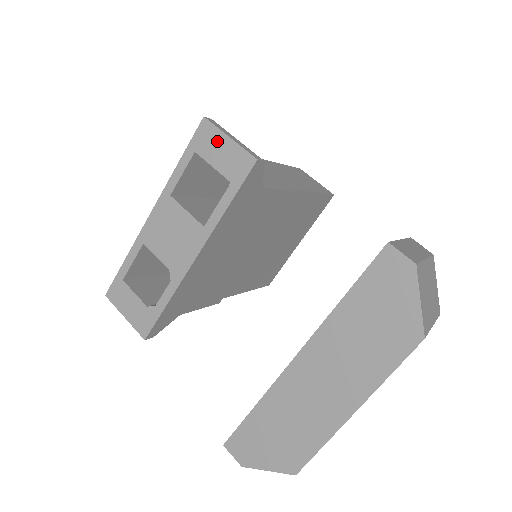
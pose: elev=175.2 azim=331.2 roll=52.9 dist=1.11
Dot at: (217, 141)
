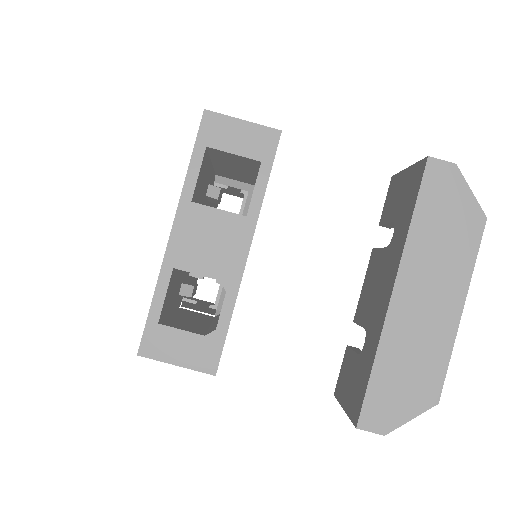
Dot at: (230, 128)
